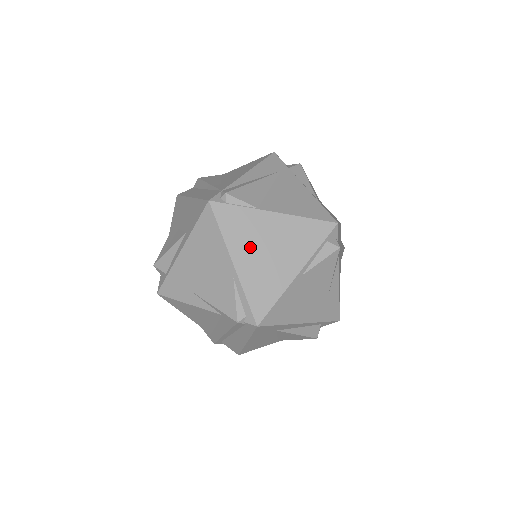
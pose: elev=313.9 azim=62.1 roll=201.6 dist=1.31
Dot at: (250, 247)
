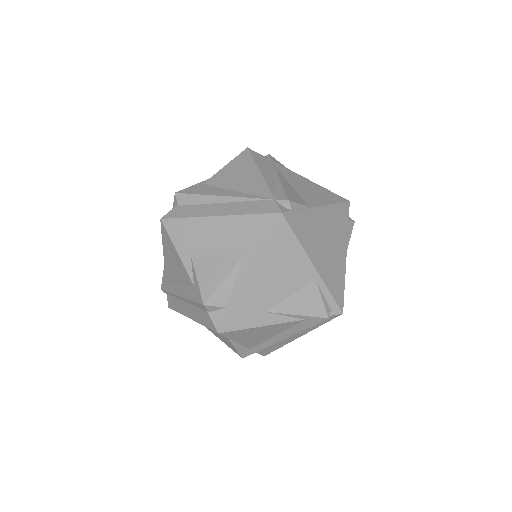
Dot at: (318, 246)
